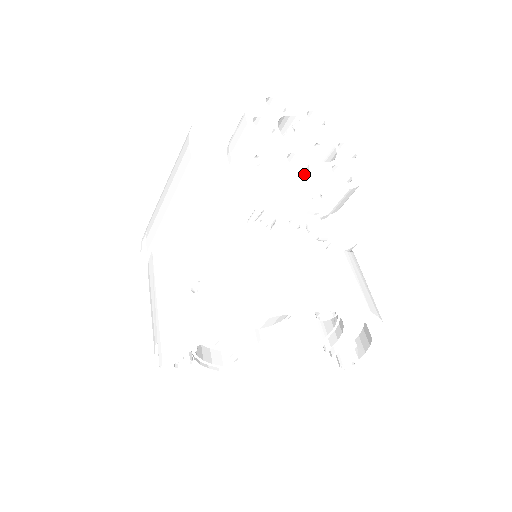
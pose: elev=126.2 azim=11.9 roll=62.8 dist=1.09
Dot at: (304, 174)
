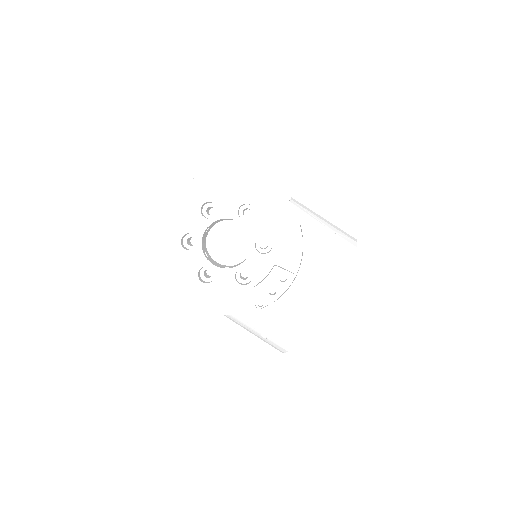
Dot at: (254, 282)
